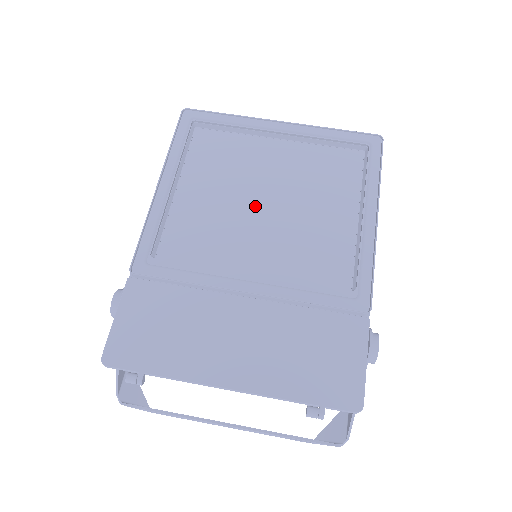
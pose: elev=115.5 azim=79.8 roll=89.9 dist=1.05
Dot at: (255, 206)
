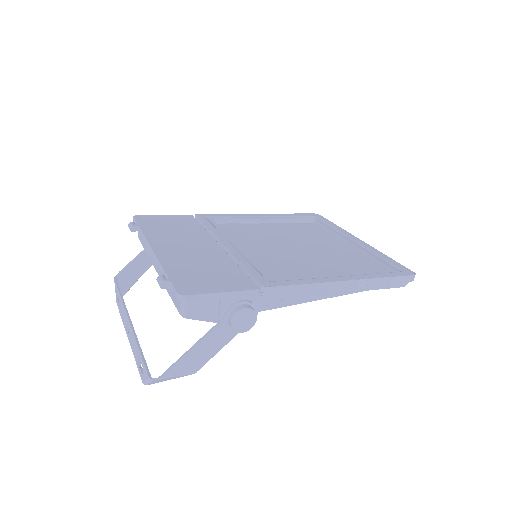
Dot at: (289, 246)
